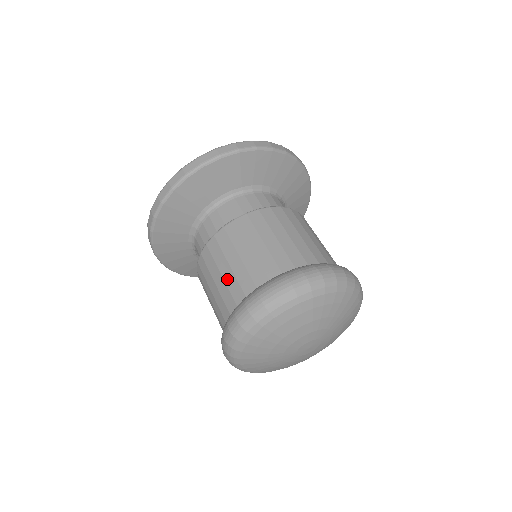
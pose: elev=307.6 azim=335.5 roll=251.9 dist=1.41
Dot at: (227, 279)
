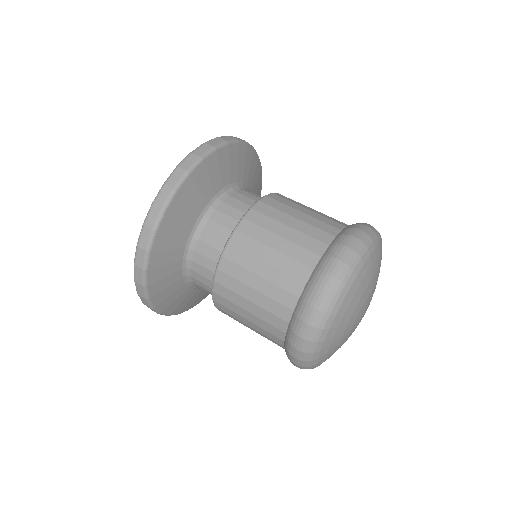
Dot at: (294, 238)
